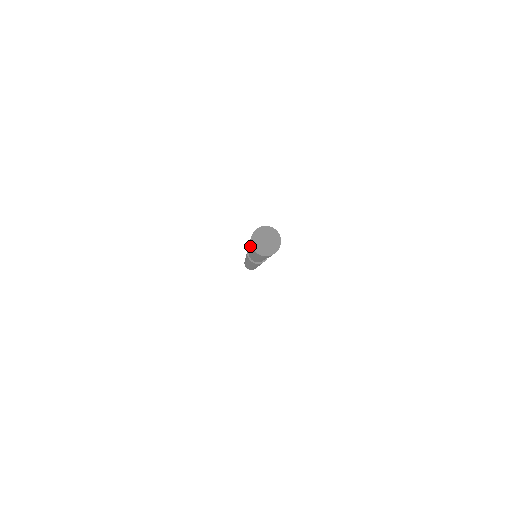
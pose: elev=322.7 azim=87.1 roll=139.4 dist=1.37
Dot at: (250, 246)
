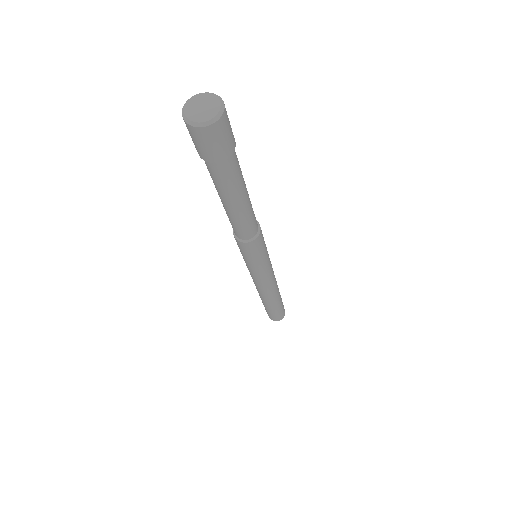
Dot at: occluded
